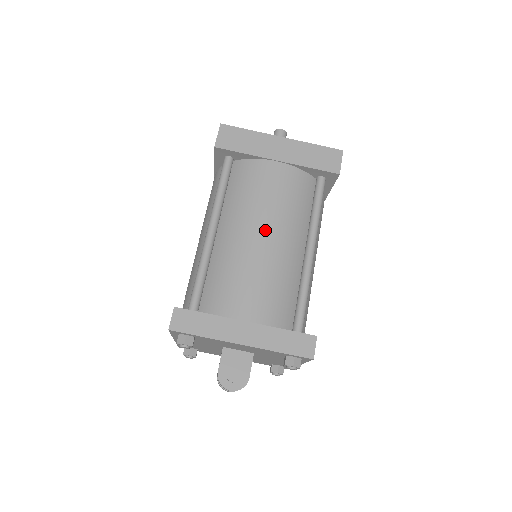
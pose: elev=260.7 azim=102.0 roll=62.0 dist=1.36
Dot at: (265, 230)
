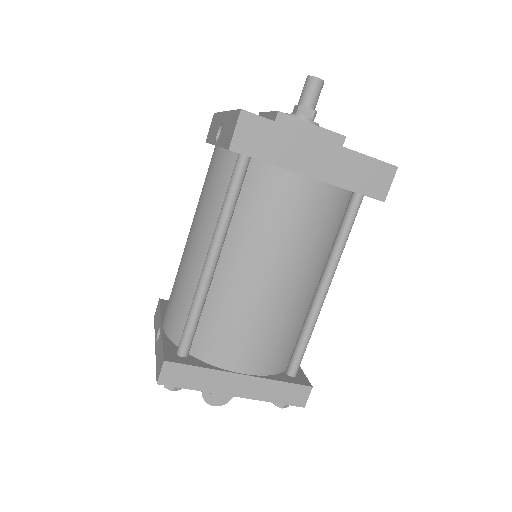
Dot at: (279, 273)
